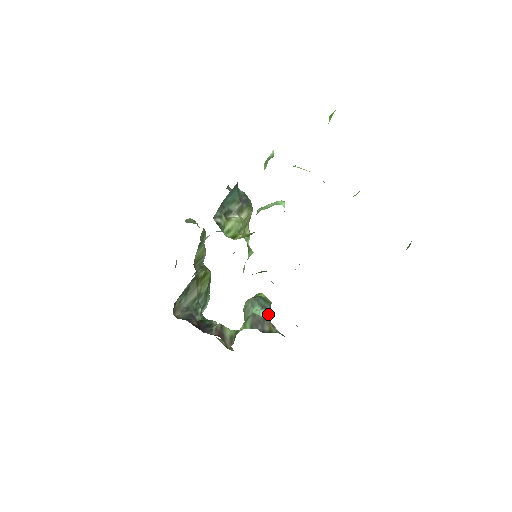
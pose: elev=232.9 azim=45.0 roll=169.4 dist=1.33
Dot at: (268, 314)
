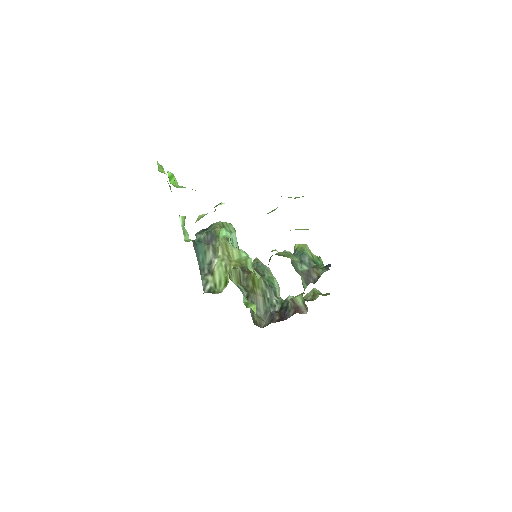
Dot at: (307, 265)
